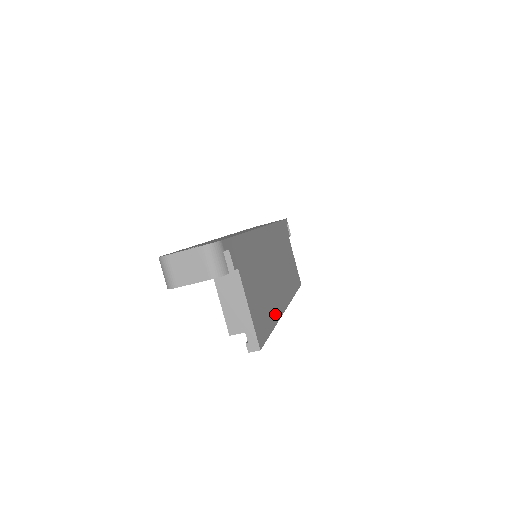
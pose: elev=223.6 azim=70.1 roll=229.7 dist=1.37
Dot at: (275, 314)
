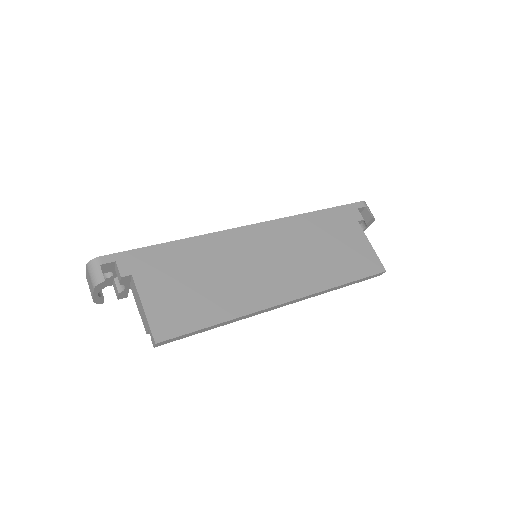
Dot at: (234, 310)
